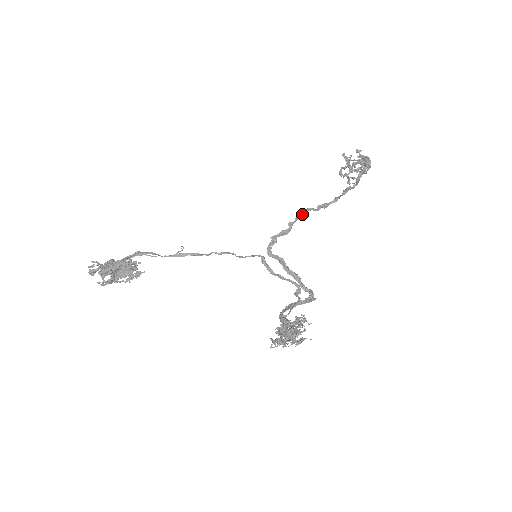
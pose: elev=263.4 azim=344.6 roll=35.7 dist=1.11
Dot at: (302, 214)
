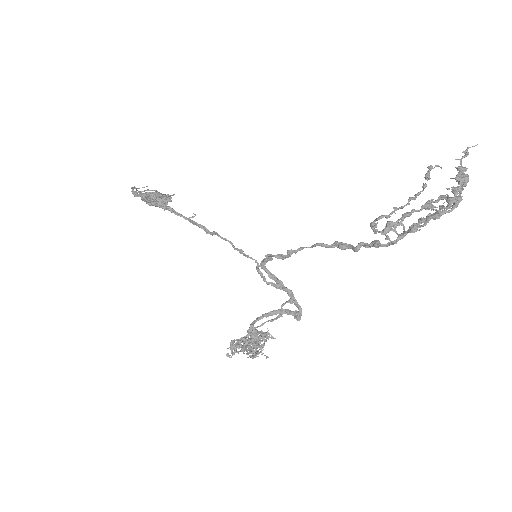
Dot at: (307, 247)
